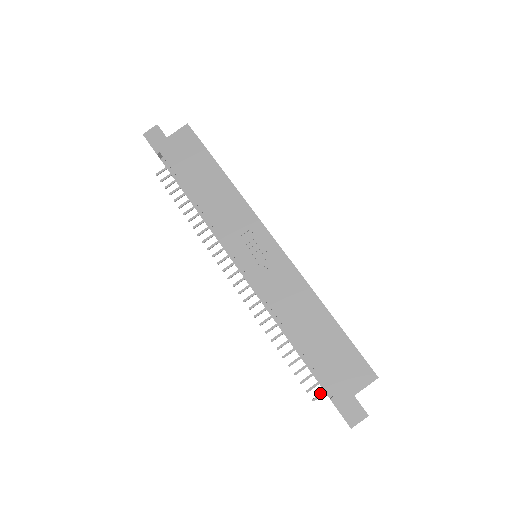
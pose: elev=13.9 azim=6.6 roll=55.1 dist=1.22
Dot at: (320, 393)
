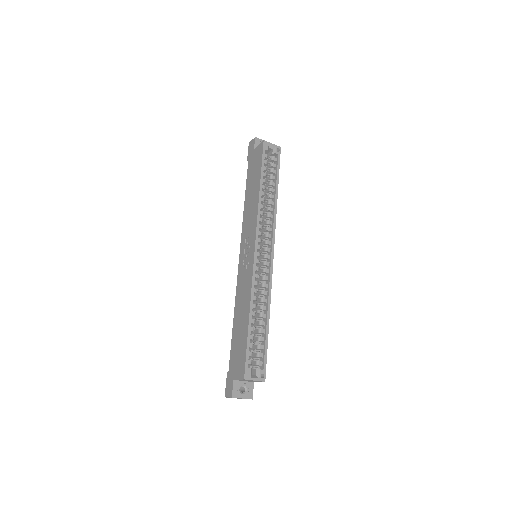
Dot at: occluded
